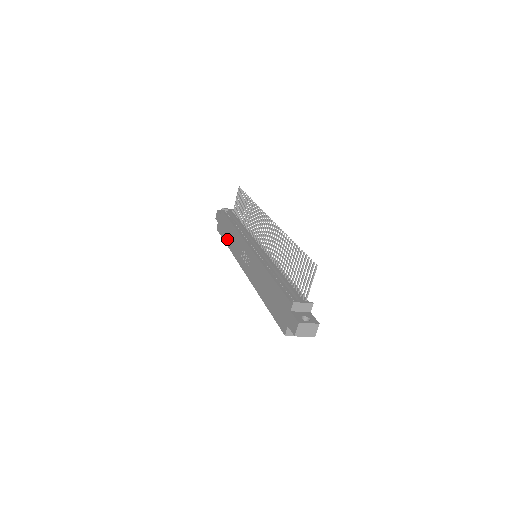
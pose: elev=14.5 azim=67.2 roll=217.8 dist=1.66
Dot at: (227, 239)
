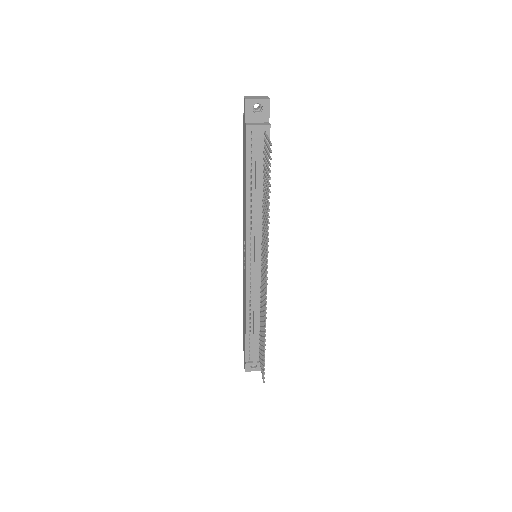
Dot at: (243, 177)
